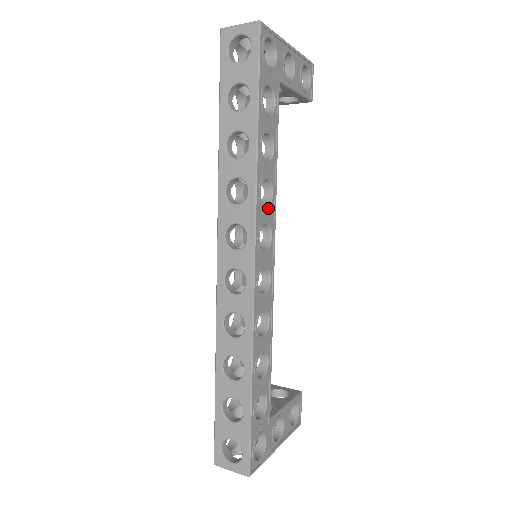
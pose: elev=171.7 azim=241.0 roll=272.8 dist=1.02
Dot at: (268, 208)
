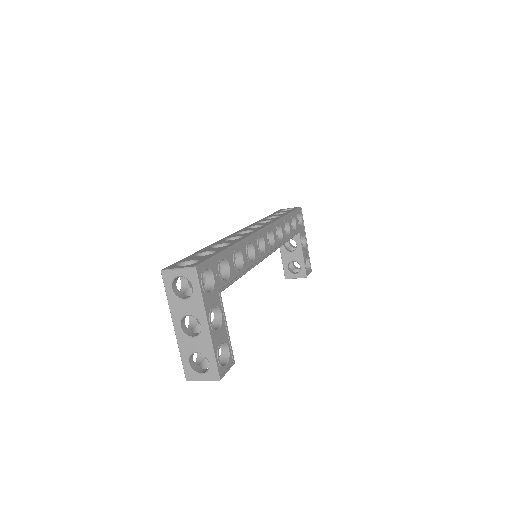
Dot at: (277, 238)
